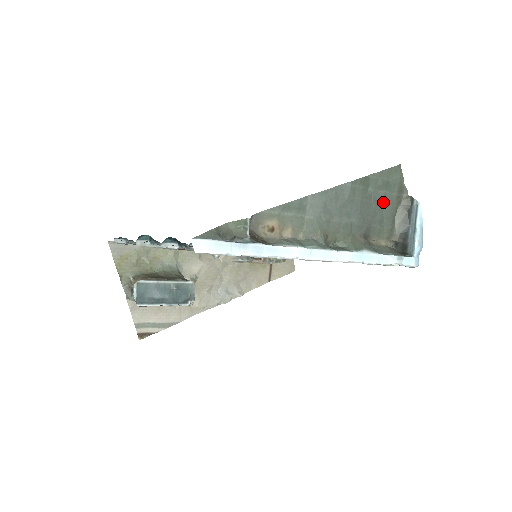
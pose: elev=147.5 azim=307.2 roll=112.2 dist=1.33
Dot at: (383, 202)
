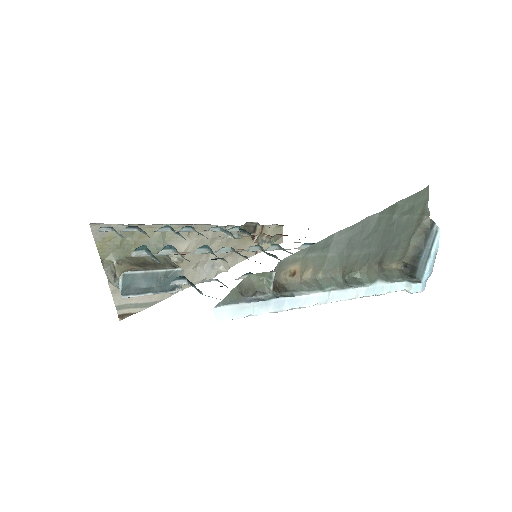
Dot at: (404, 227)
